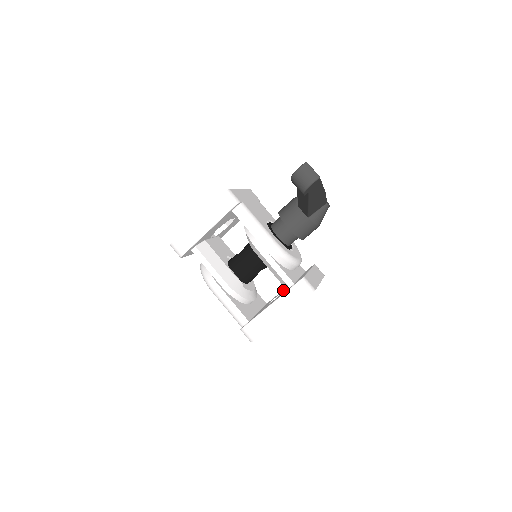
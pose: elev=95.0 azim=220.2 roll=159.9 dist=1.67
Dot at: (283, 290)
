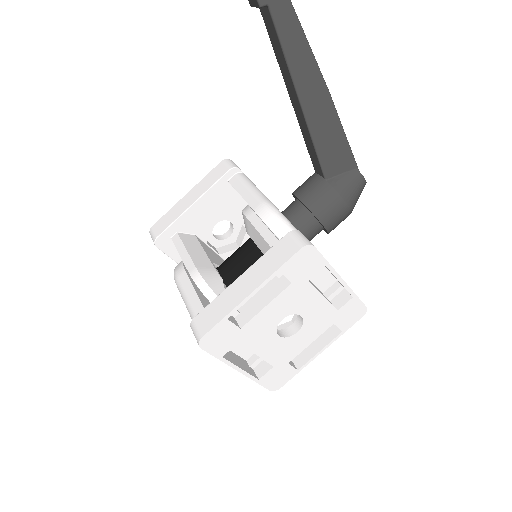
Dot at: occluded
